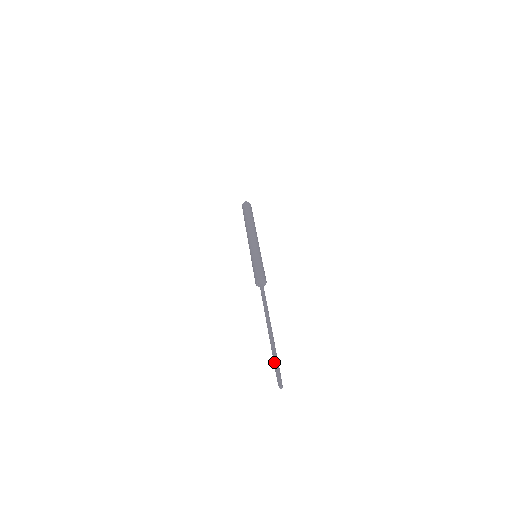
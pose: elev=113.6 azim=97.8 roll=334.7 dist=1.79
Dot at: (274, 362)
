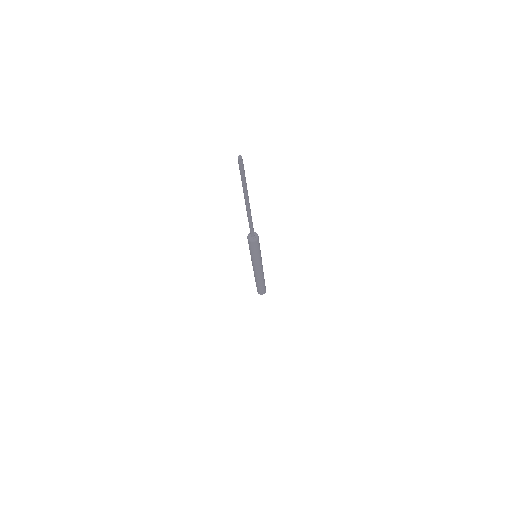
Dot at: (241, 175)
